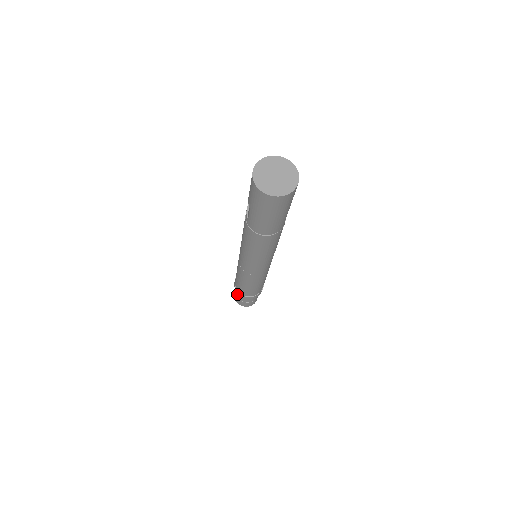
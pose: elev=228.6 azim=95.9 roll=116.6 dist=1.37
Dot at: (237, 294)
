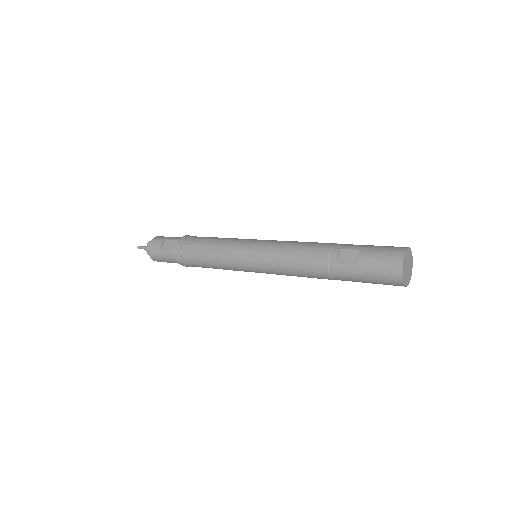
Dot at: (167, 252)
